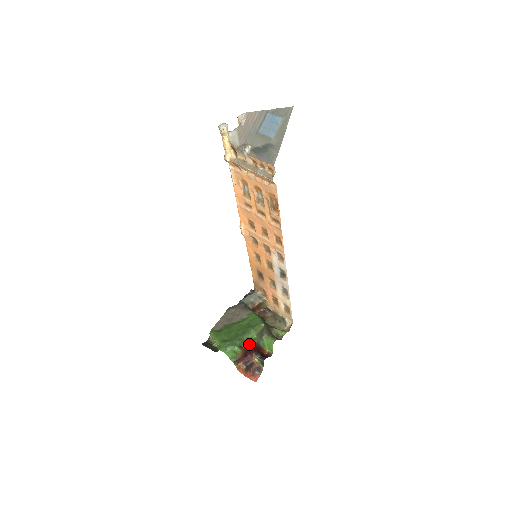
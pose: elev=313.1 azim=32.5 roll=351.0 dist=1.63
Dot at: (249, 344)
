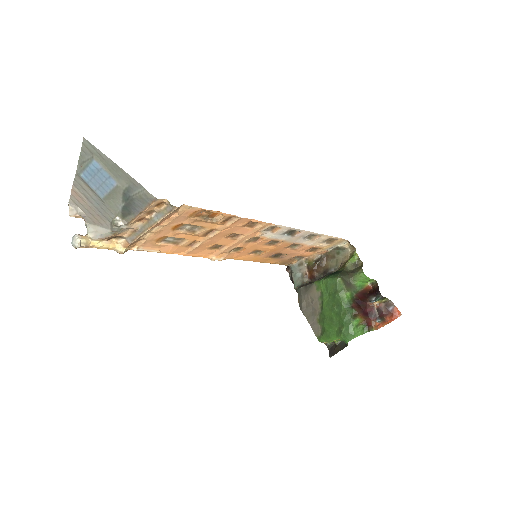
Dot at: (355, 304)
